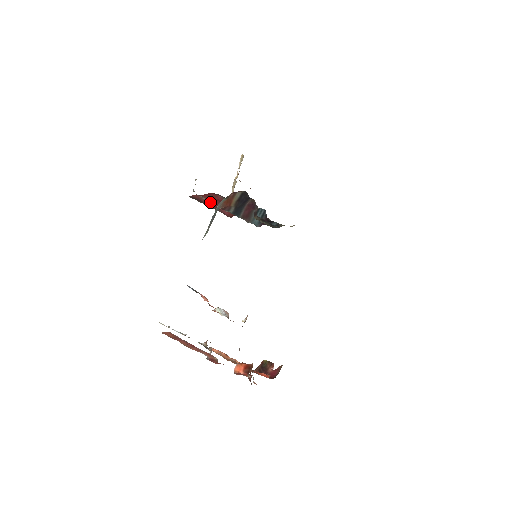
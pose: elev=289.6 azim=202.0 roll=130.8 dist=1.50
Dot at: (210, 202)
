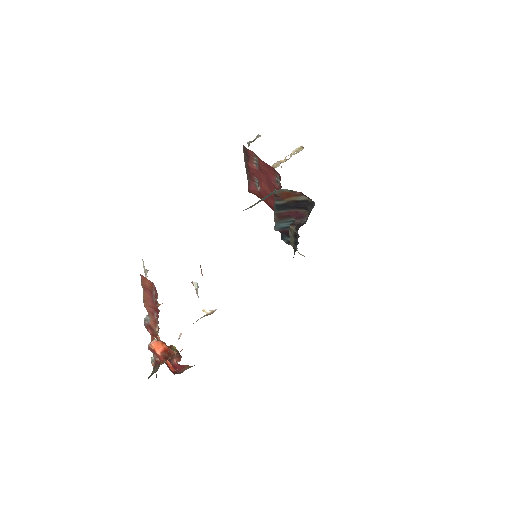
Dot at: (255, 169)
